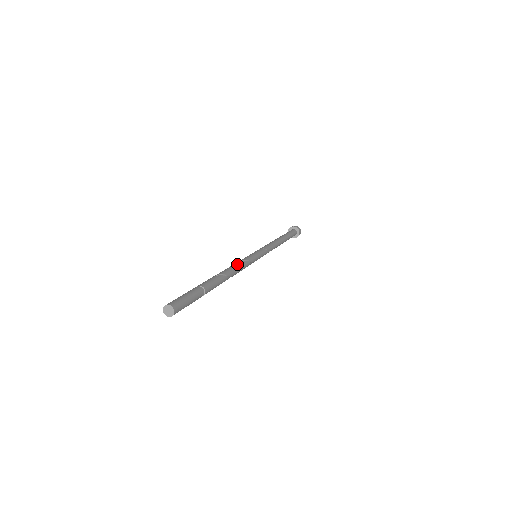
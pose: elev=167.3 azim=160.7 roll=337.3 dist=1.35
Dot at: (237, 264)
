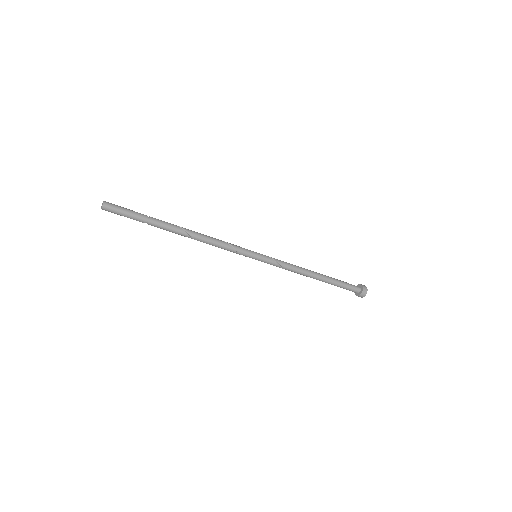
Dot at: (214, 238)
